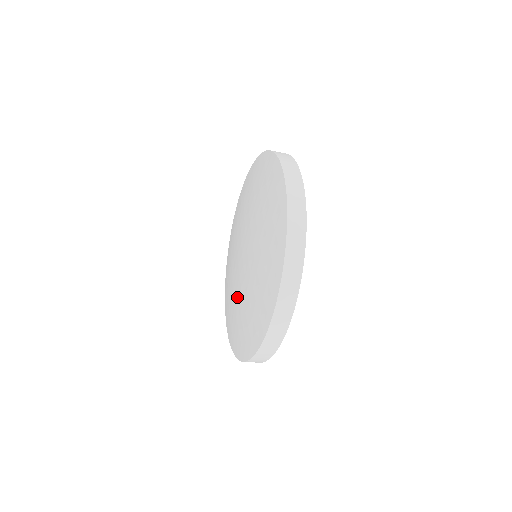
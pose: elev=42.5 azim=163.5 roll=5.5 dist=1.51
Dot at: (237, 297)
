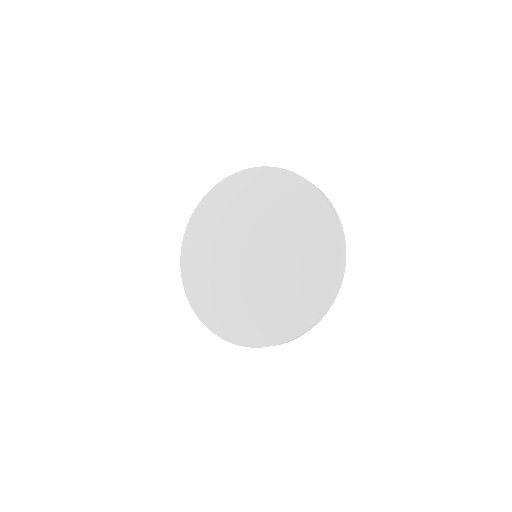
Dot at: (246, 293)
